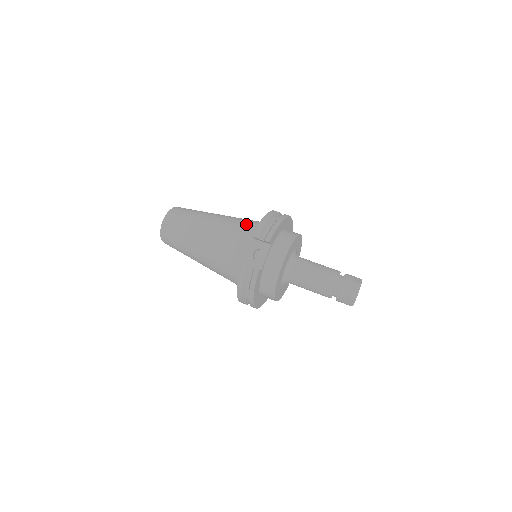
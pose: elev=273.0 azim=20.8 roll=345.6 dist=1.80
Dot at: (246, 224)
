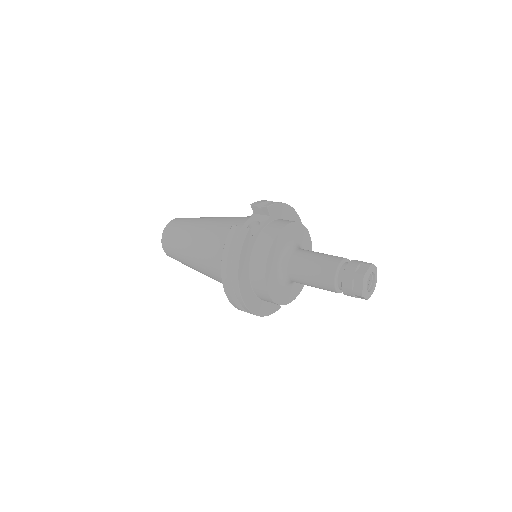
Dot at: occluded
